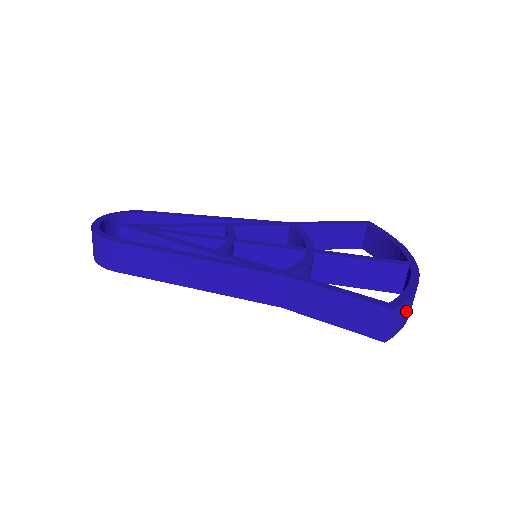
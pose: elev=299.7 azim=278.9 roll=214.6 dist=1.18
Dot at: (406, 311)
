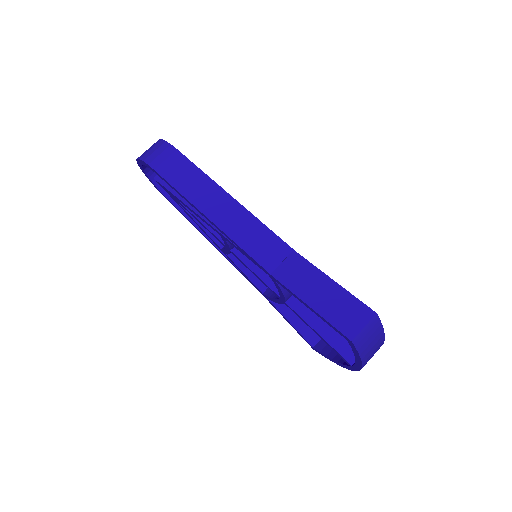
Dot at: (373, 342)
